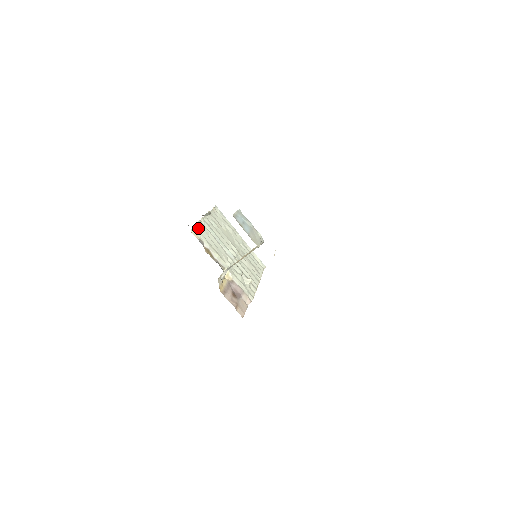
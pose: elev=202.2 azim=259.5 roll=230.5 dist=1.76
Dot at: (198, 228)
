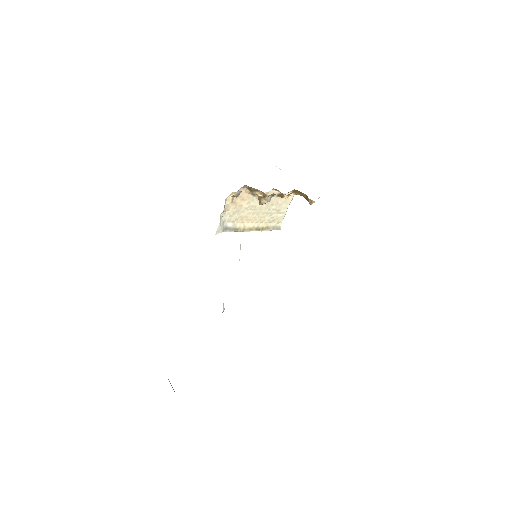
Dot at: occluded
